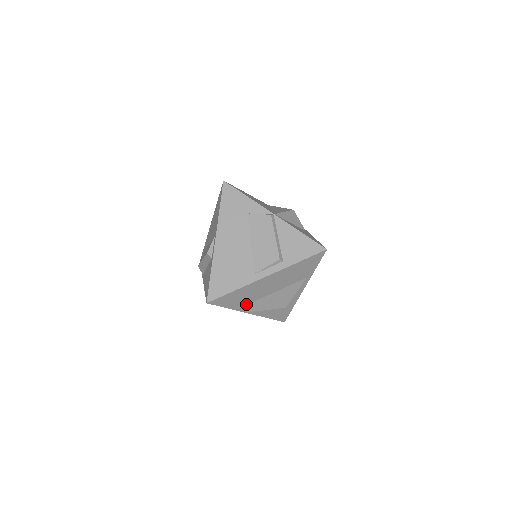
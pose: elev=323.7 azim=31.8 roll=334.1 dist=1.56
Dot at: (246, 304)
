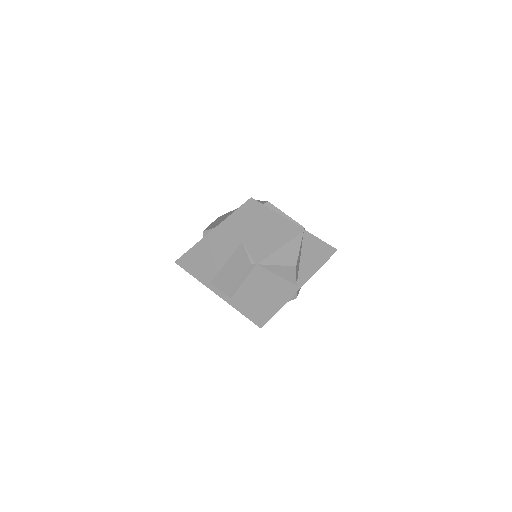
Dot at: occluded
